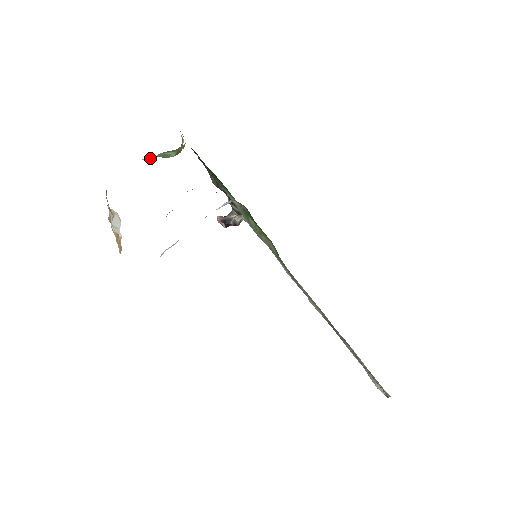
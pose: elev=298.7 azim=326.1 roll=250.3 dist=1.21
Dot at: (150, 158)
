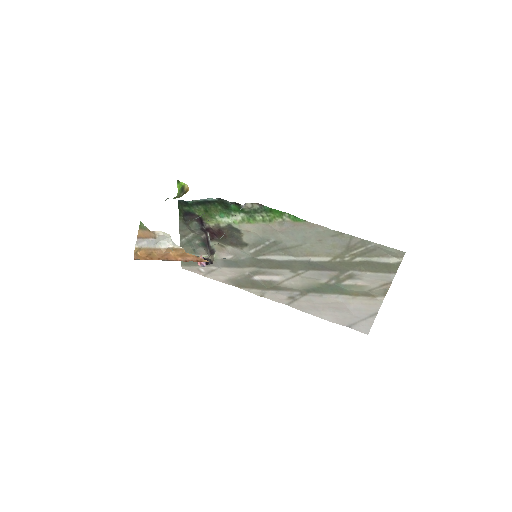
Dot at: occluded
